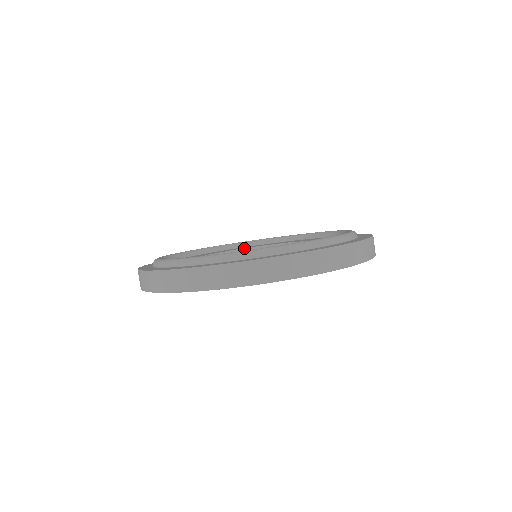
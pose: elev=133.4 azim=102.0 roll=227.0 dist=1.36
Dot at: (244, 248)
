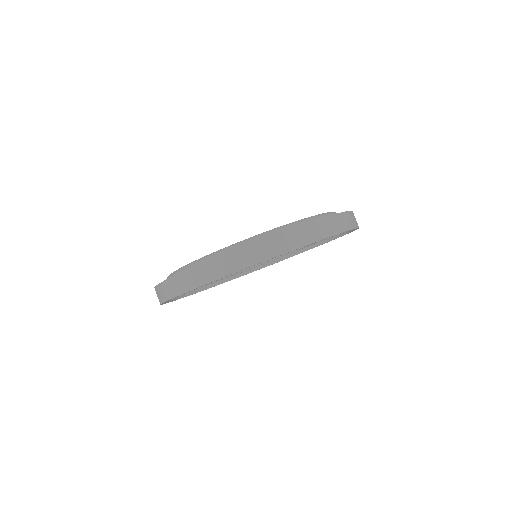
Dot at: occluded
